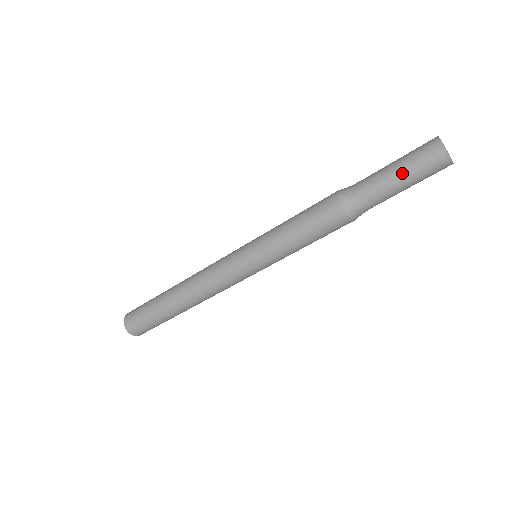
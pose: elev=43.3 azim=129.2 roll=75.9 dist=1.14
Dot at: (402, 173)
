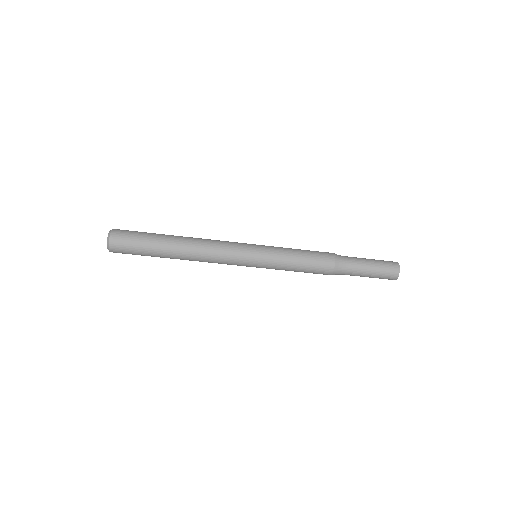
Dot at: (372, 277)
